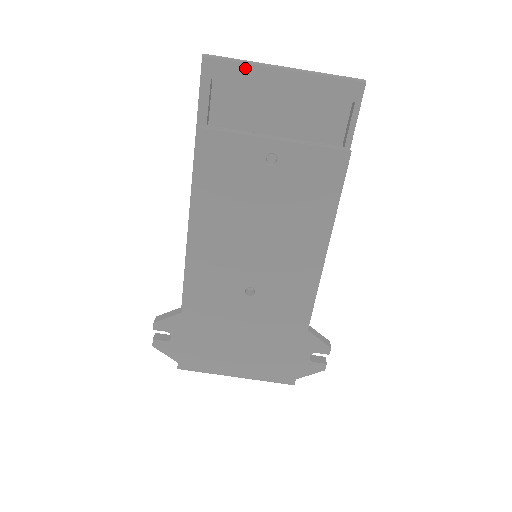
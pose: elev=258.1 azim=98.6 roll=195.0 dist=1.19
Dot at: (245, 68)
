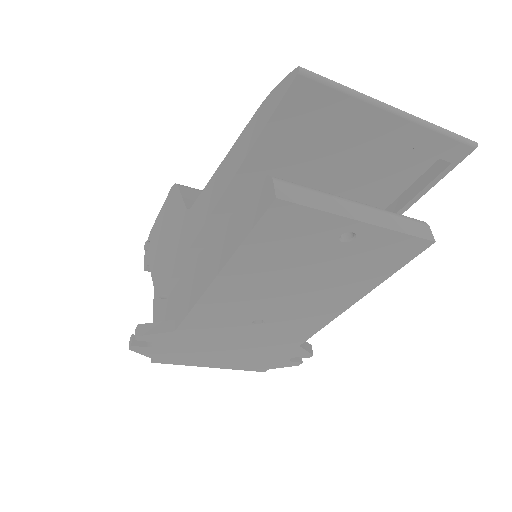
Dot at: (349, 101)
